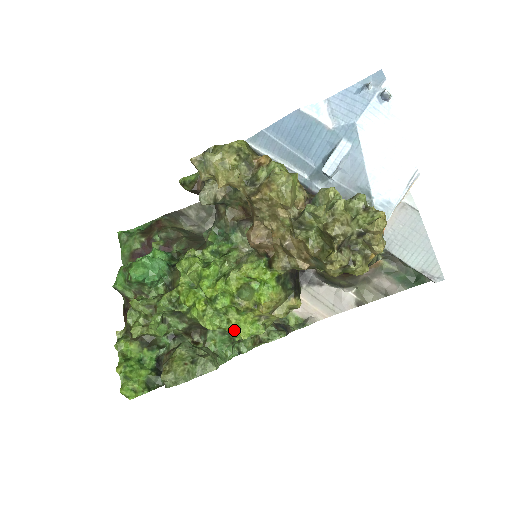
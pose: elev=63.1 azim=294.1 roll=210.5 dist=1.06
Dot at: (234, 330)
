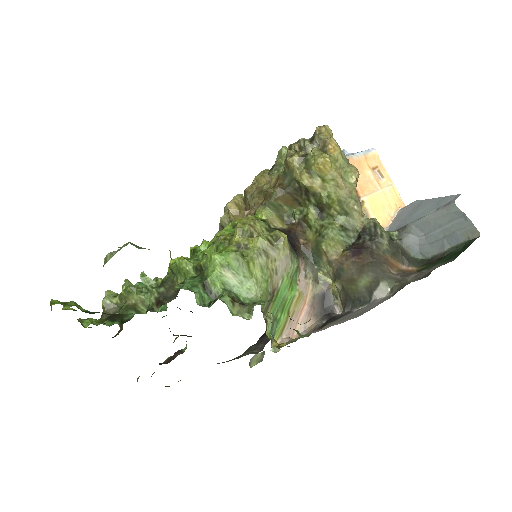
Dot at: (206, 257)
